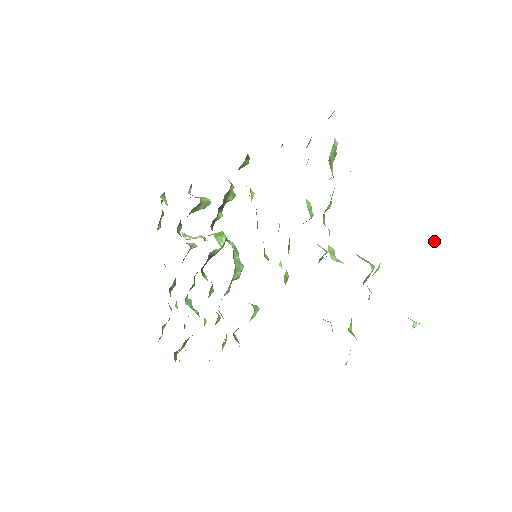
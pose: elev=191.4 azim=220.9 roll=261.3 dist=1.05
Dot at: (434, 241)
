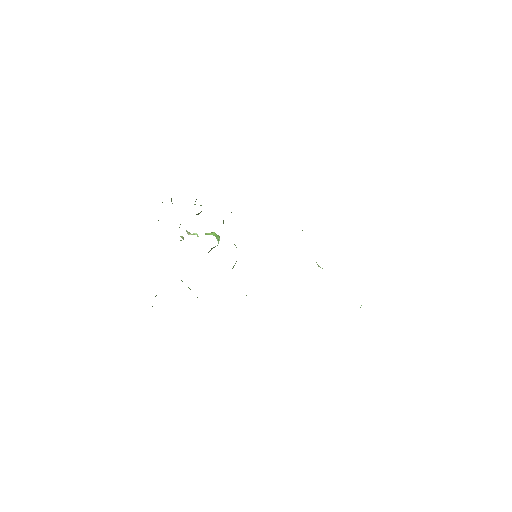
Dot at: occluded
